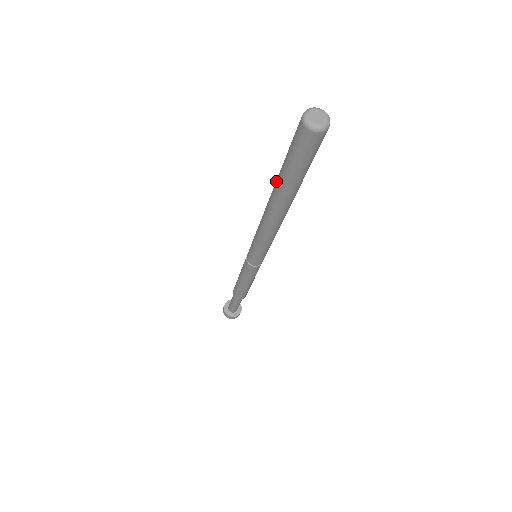
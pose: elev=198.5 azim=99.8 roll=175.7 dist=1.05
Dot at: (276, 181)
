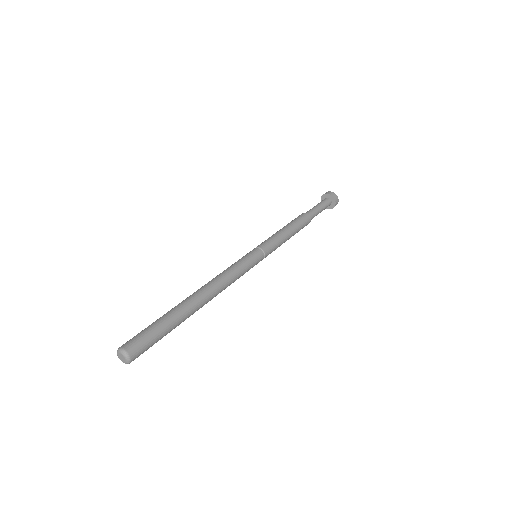
Dot at: occluded
